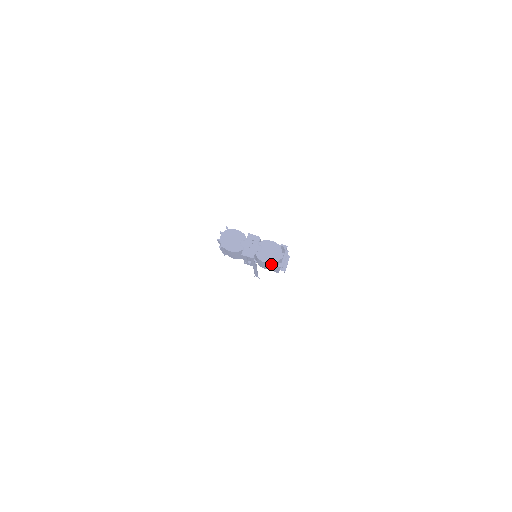
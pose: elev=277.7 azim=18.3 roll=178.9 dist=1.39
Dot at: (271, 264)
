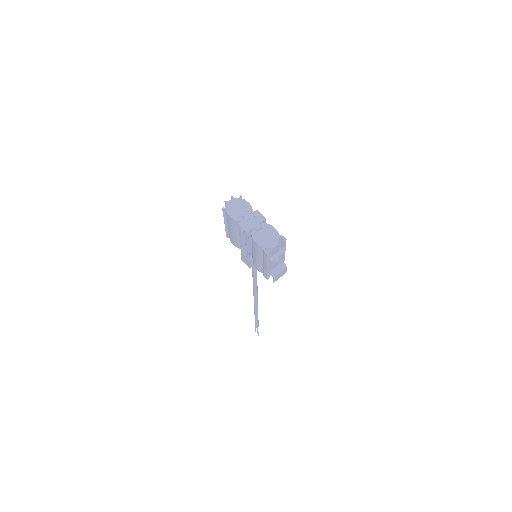
Dot at: (261, 250)
